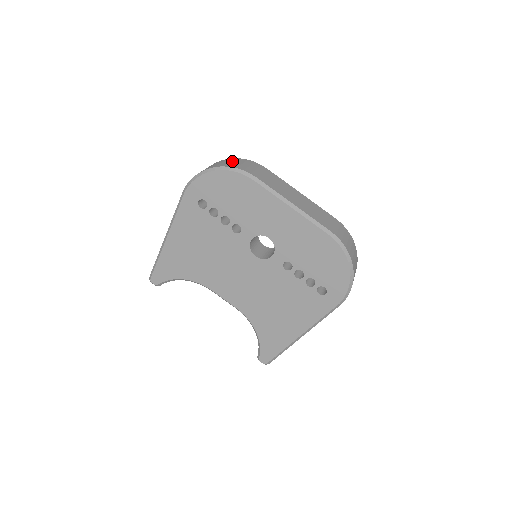
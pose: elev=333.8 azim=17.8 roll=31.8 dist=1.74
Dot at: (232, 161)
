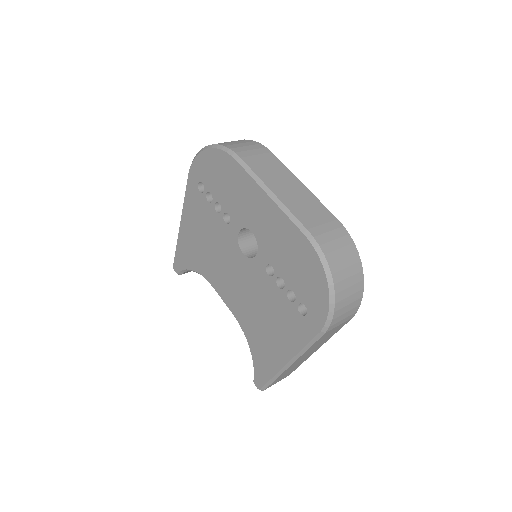
Dot at: (234, 141)
